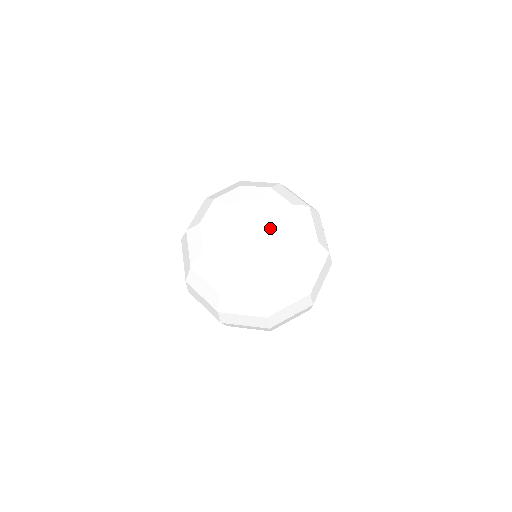
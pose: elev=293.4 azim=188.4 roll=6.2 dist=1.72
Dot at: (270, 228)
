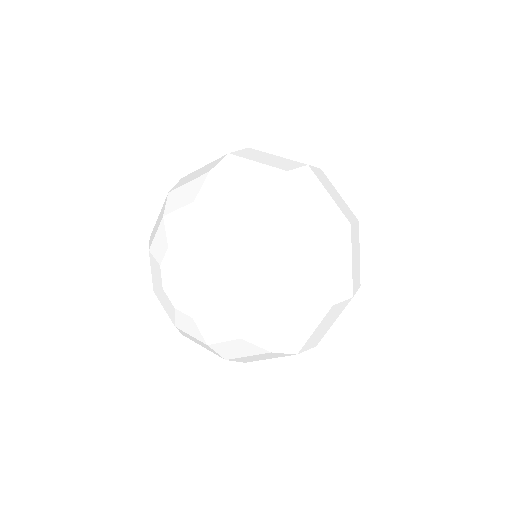
Dot at: (214, 301)
